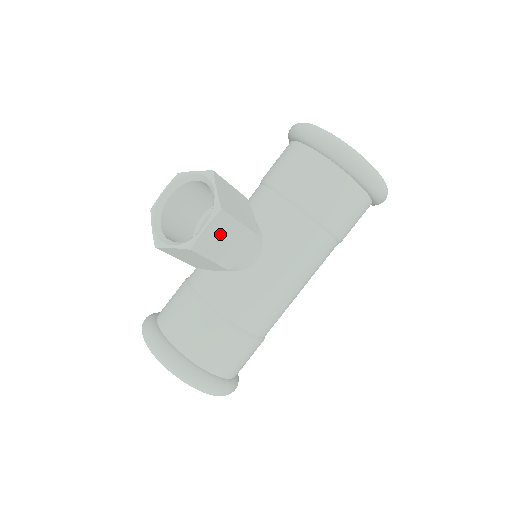
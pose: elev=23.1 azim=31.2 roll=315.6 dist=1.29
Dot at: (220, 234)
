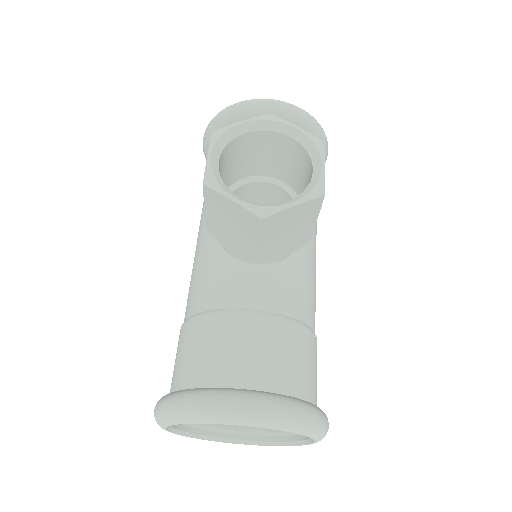
Dot at: occluded
